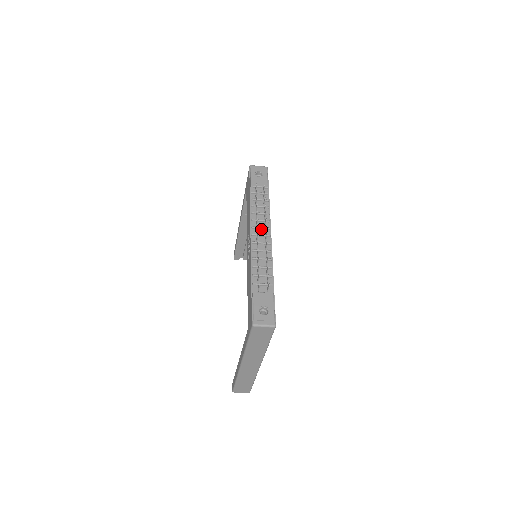
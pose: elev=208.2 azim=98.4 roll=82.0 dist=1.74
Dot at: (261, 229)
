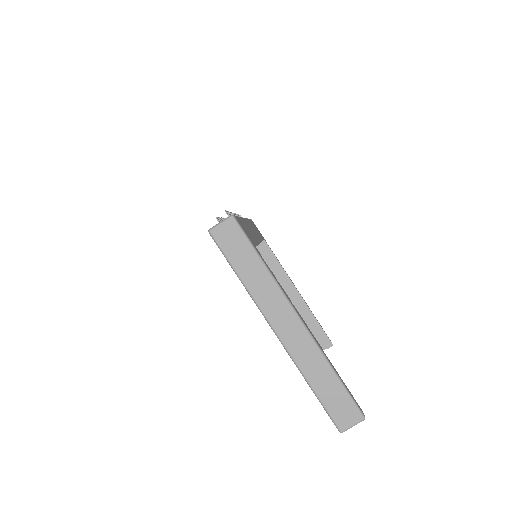
Dot at: occluded
